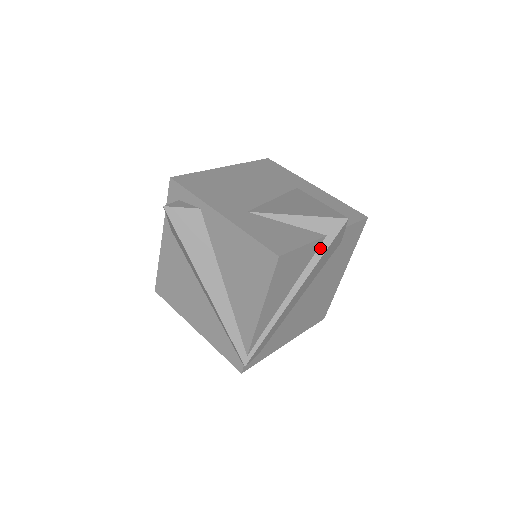
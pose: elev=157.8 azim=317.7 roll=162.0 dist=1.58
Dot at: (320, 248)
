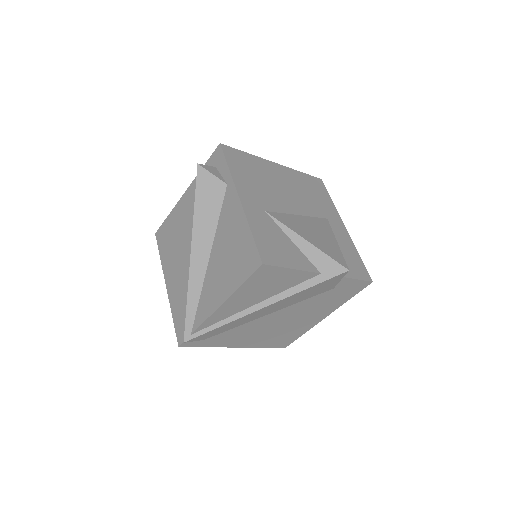
Dot at: (309, 281)
